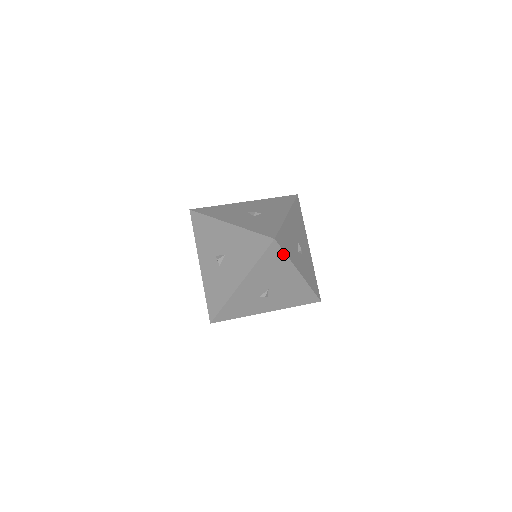
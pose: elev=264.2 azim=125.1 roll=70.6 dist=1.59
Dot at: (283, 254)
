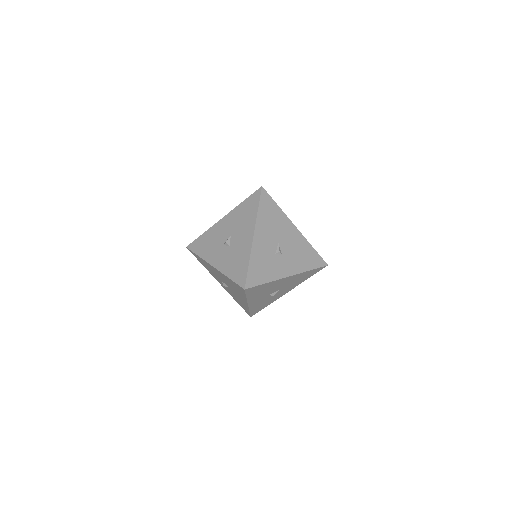
Dot at: (274, 203)
